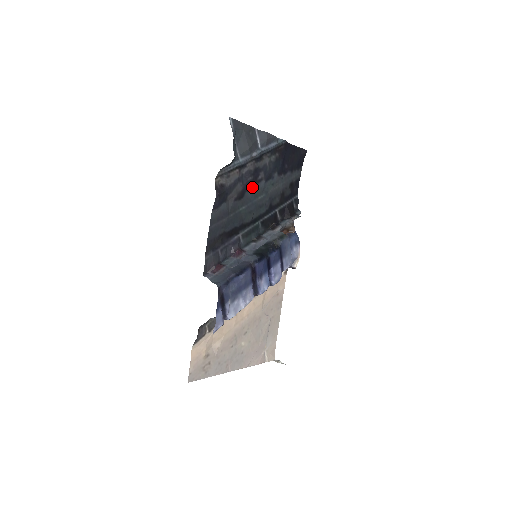
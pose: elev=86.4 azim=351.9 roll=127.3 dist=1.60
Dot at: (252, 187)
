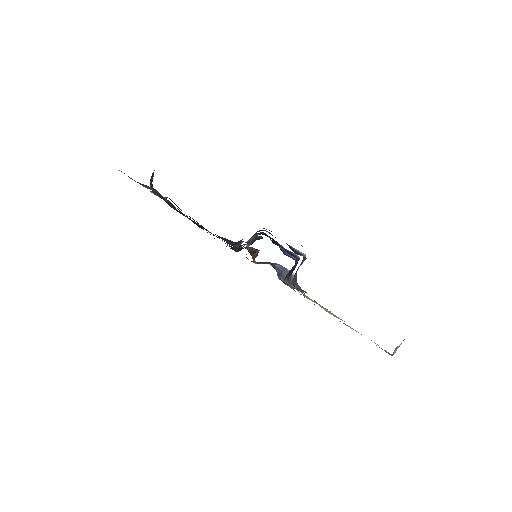
Dot at: occluded
